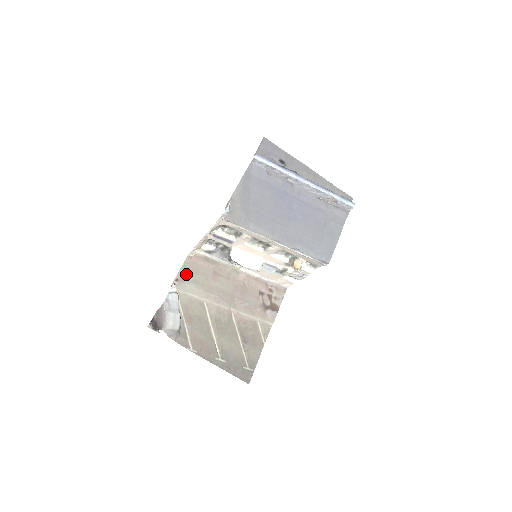
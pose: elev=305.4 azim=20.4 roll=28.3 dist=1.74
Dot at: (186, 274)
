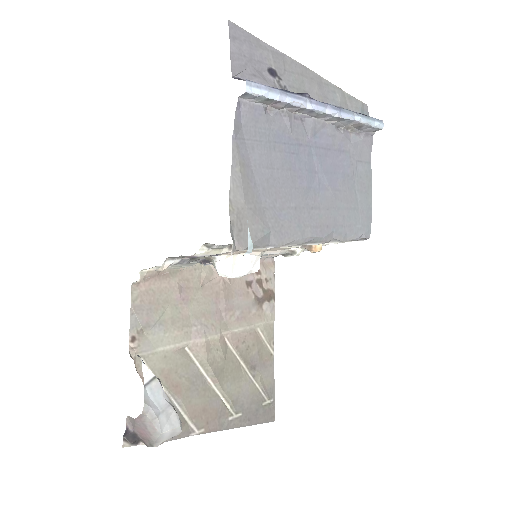
Dot at: (142, 319)
